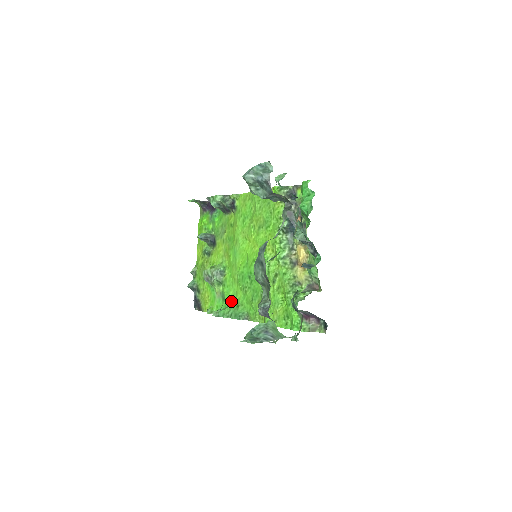
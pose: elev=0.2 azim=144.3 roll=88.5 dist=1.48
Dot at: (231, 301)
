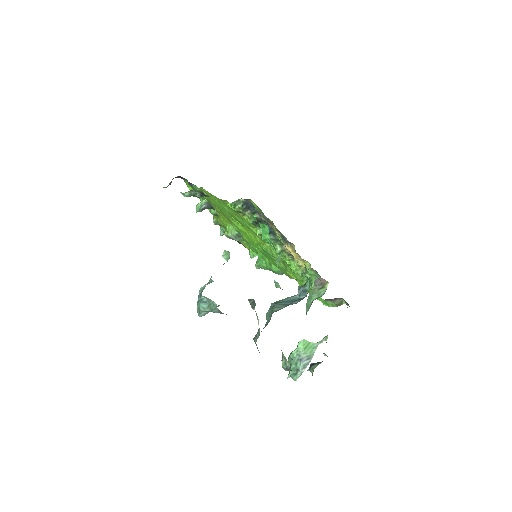
Dot at: (262, 256)
